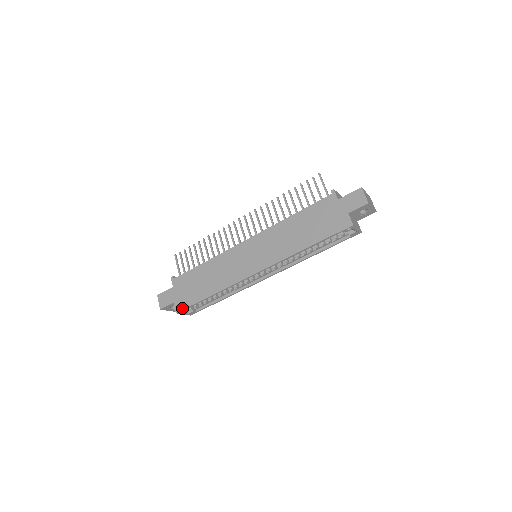
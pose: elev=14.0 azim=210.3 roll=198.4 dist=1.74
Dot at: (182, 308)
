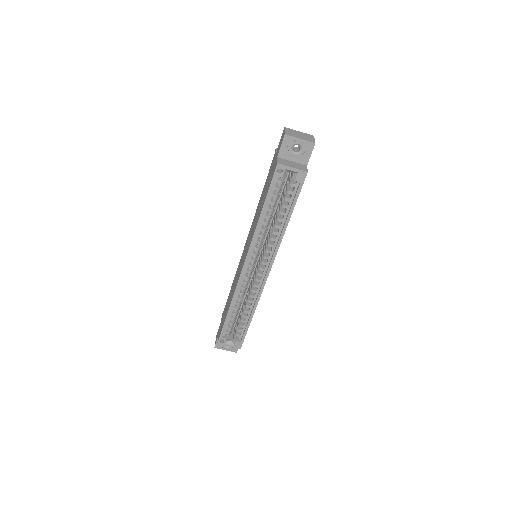
Dot at: (219, 336)
